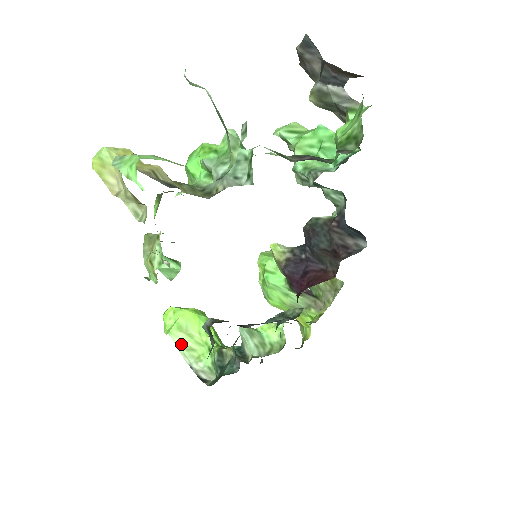
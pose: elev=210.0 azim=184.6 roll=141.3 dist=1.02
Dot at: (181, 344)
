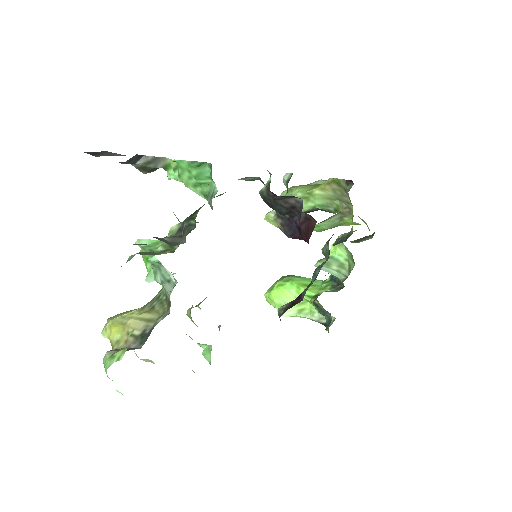
Dot at: (292, 314)
